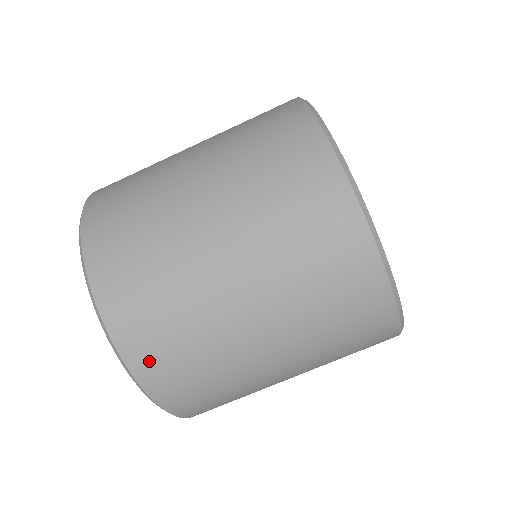
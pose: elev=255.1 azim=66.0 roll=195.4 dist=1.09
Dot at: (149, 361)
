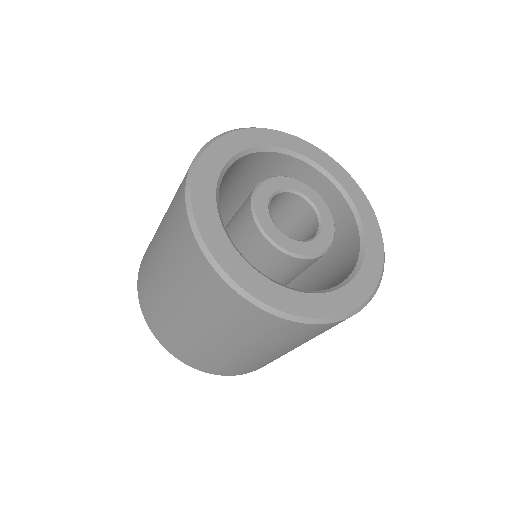
Dot at: (263, 366)
